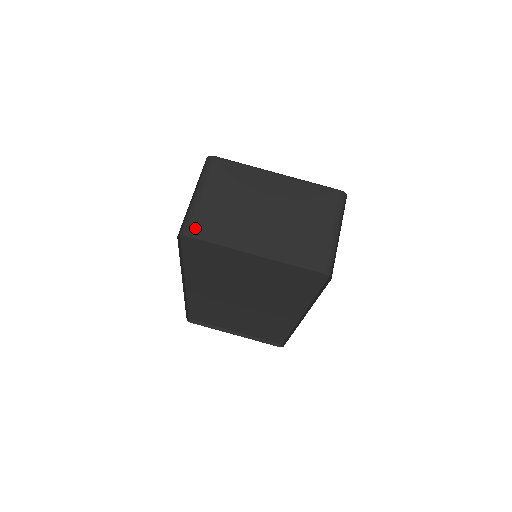
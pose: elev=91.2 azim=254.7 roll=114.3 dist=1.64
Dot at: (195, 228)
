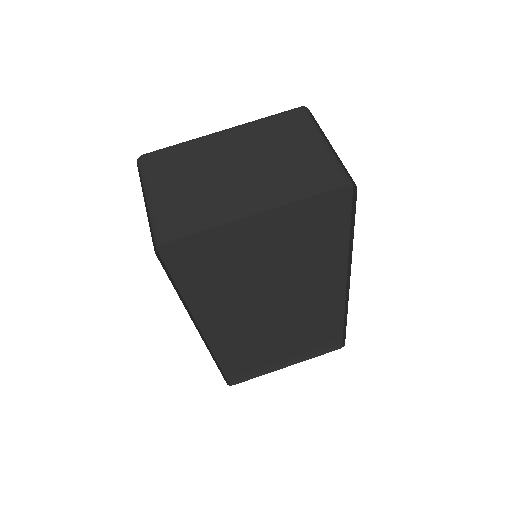
Dot at: (169, 229)
